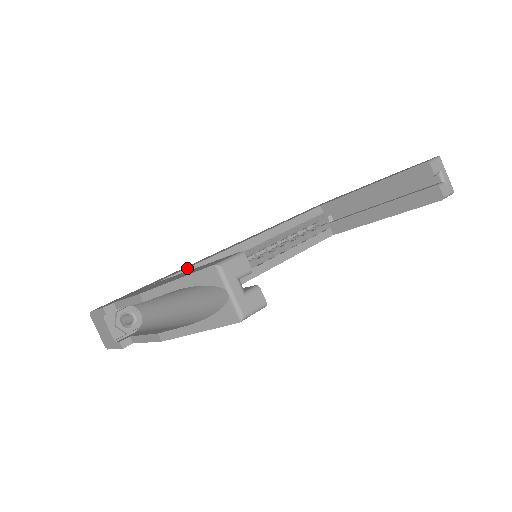
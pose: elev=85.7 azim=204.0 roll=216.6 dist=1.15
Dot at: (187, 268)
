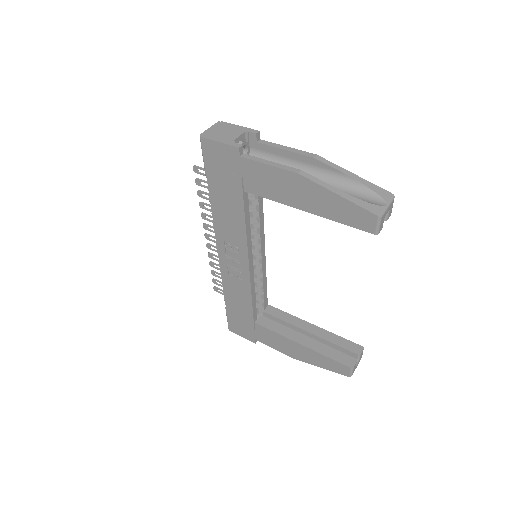
Dot at: occluded
